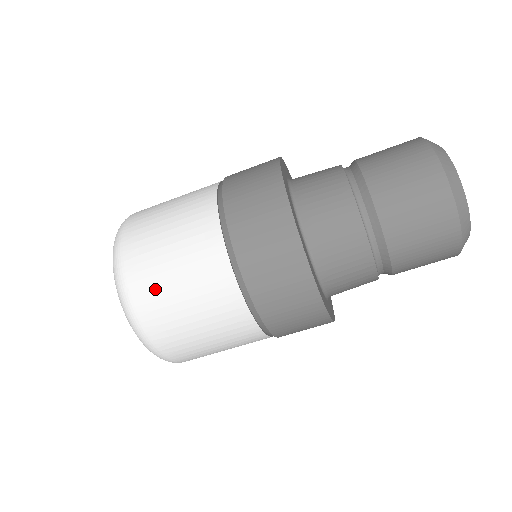
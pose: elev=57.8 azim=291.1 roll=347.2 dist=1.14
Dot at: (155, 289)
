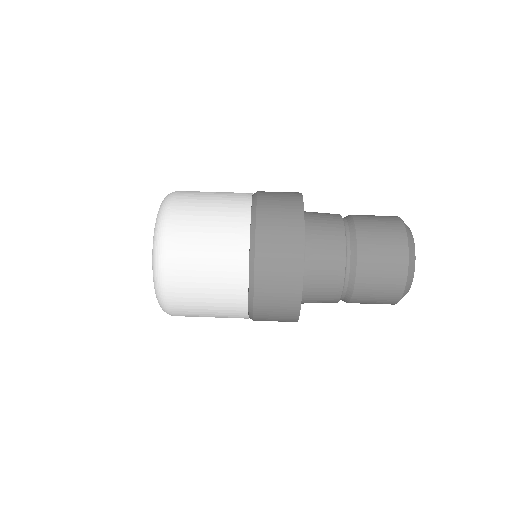
Dot at: (190, 213)
